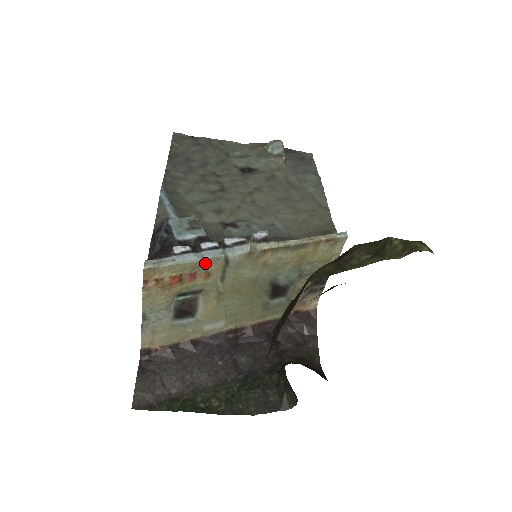
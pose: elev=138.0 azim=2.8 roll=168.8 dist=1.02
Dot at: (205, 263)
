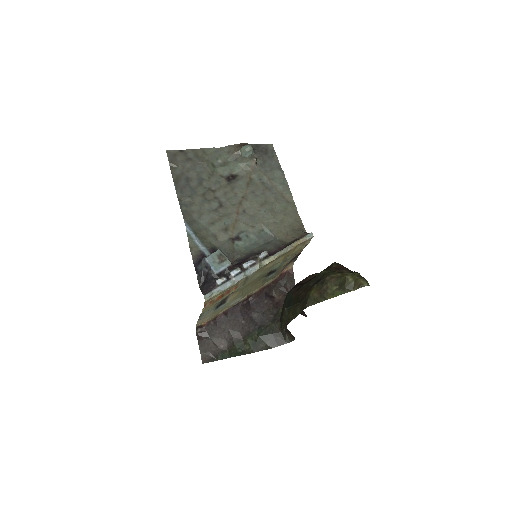
Dot at: (236, 284)
